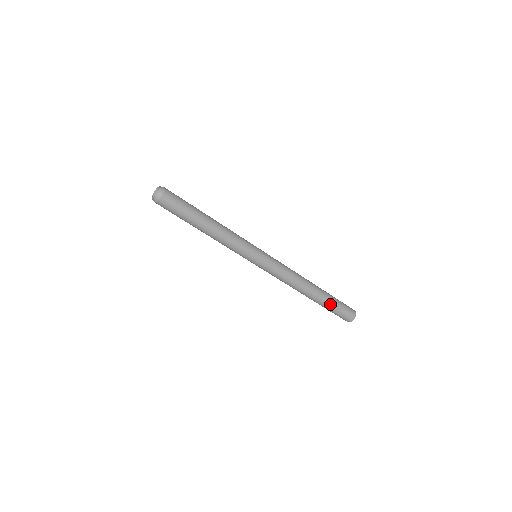
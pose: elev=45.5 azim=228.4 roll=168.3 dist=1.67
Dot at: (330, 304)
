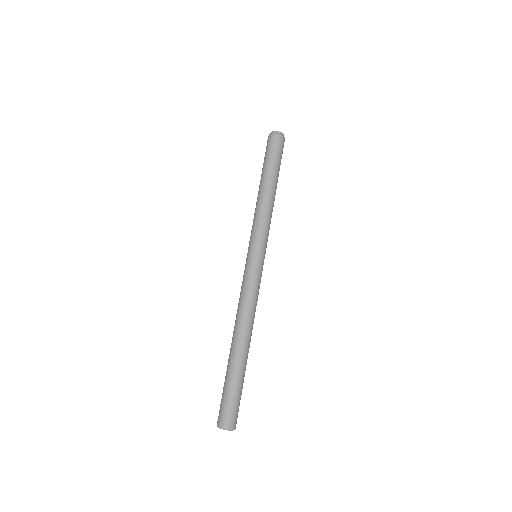
Dot at: (238, 378)
